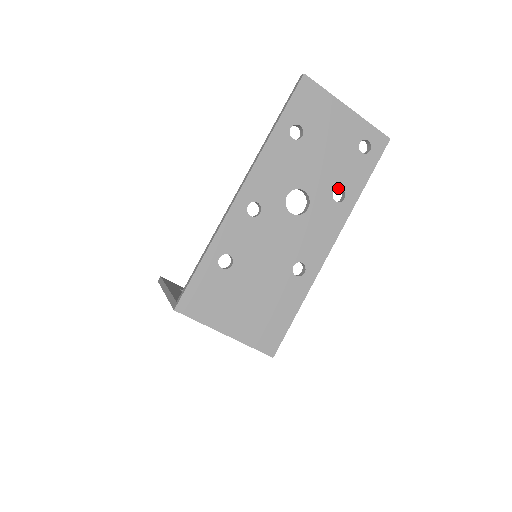
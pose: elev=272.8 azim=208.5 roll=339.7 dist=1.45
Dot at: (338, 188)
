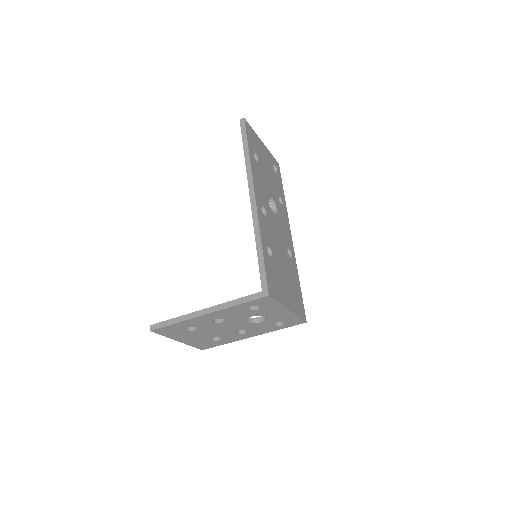
Dot at: occluded
